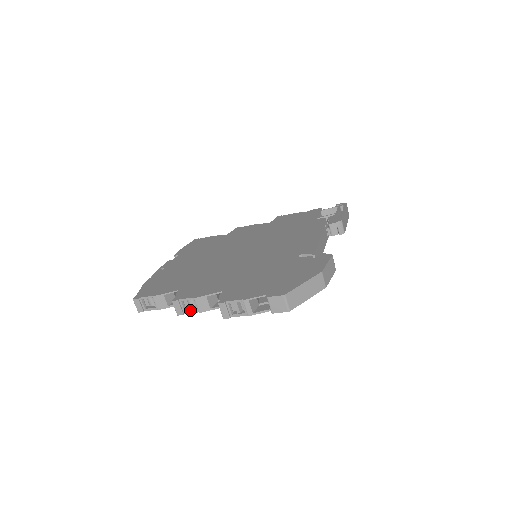
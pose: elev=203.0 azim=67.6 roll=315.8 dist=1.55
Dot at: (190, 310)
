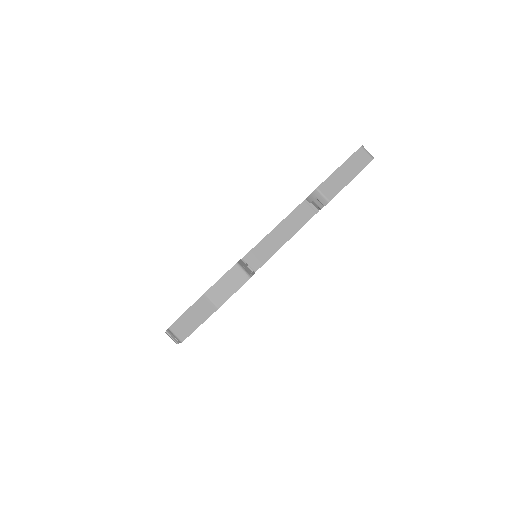
Dot at: occluded
